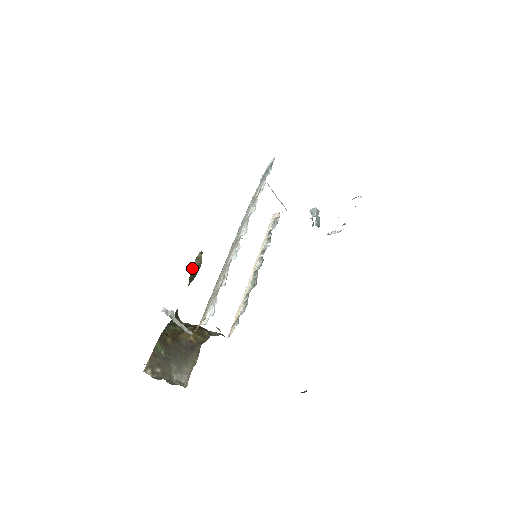
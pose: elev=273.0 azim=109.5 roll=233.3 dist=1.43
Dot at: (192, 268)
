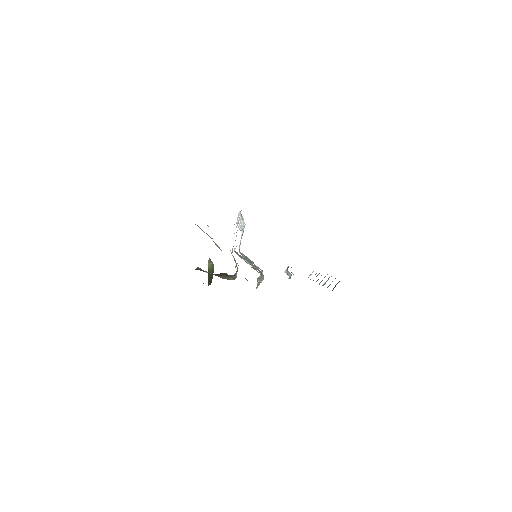
Dot at: (208, 262)
